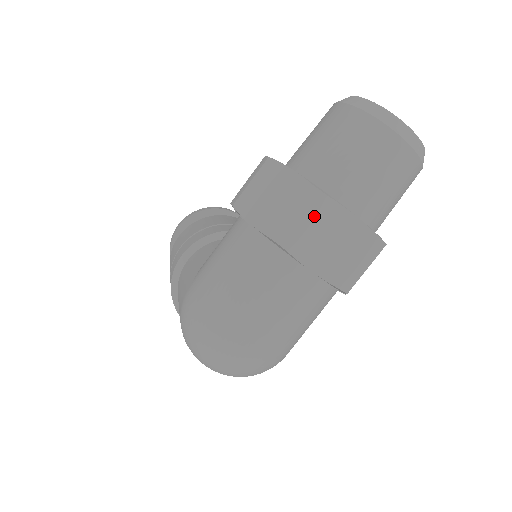
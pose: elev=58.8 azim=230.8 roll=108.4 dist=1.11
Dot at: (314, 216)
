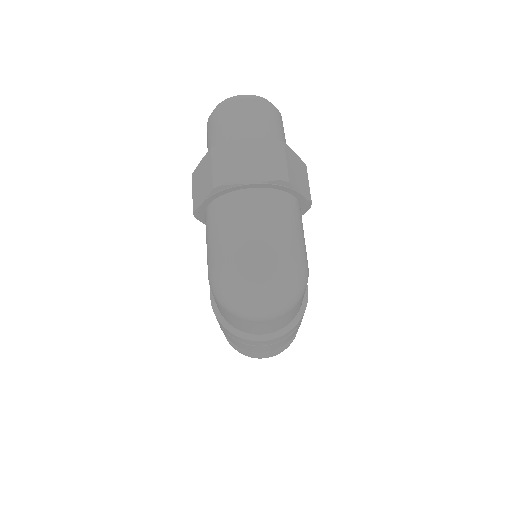
Dot at: (223, 158)
